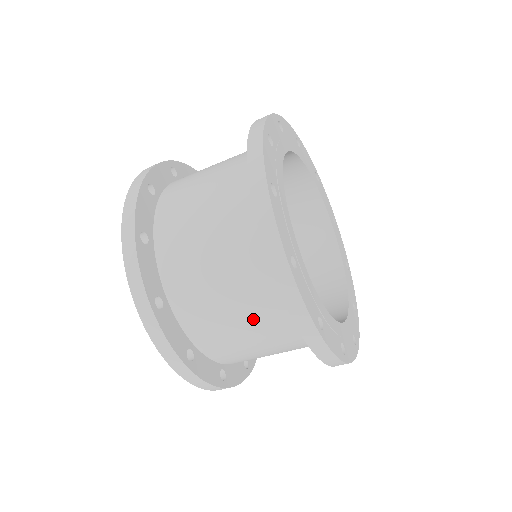
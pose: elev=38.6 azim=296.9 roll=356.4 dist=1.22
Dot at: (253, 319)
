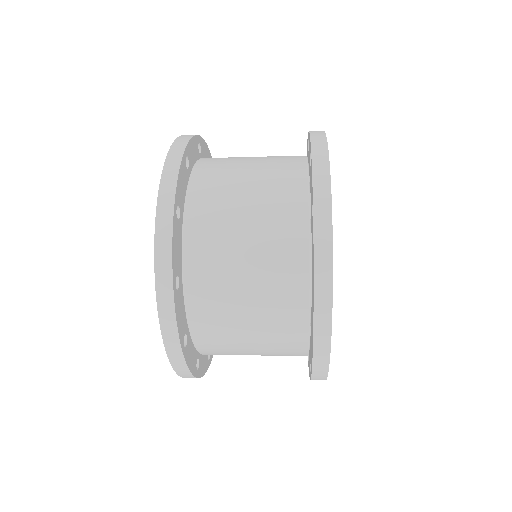
Dot at: occluded
